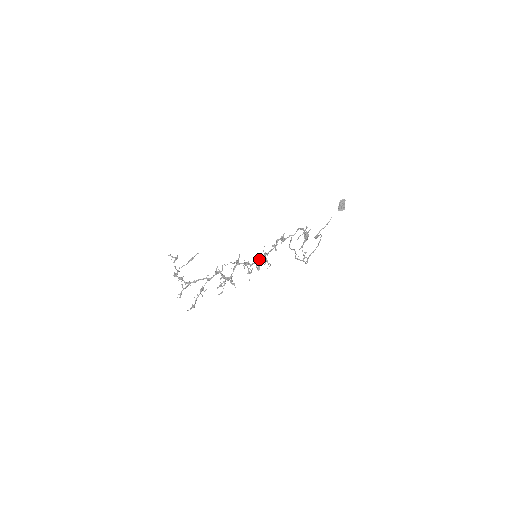
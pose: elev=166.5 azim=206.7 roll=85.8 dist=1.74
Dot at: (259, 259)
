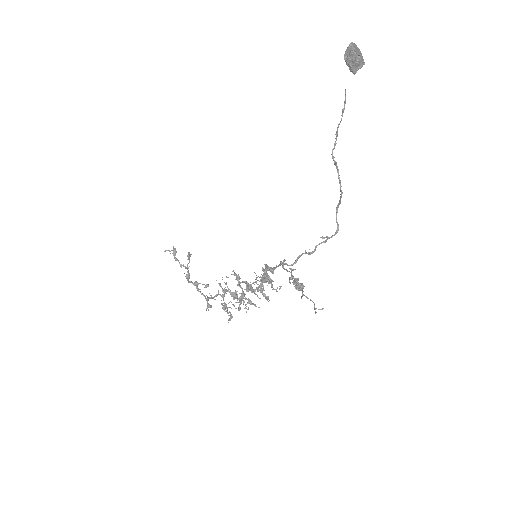
Dot at: occluded
